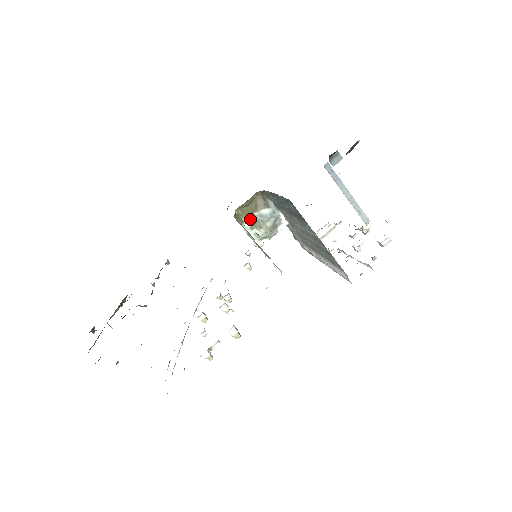
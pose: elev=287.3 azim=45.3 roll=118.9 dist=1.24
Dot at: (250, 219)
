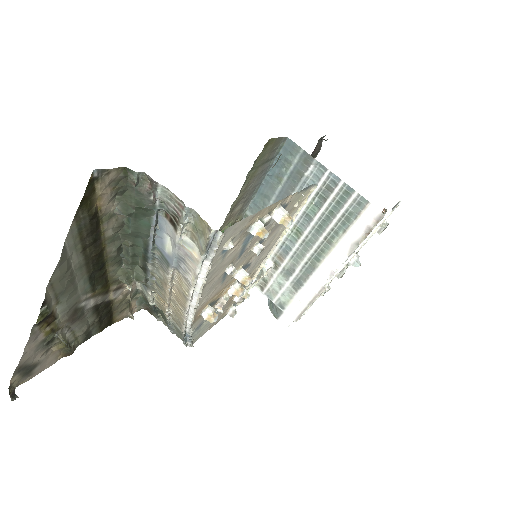
Dot at: occluded
